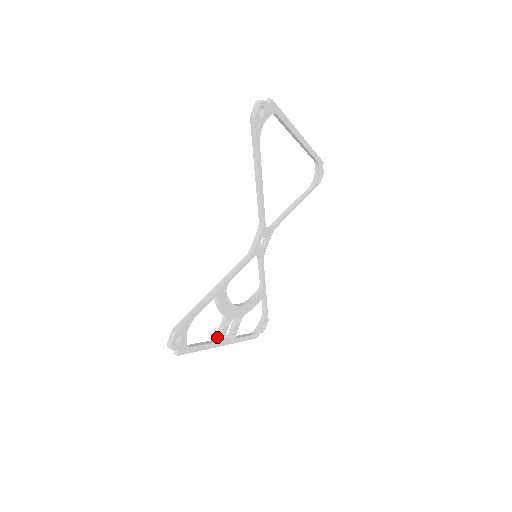
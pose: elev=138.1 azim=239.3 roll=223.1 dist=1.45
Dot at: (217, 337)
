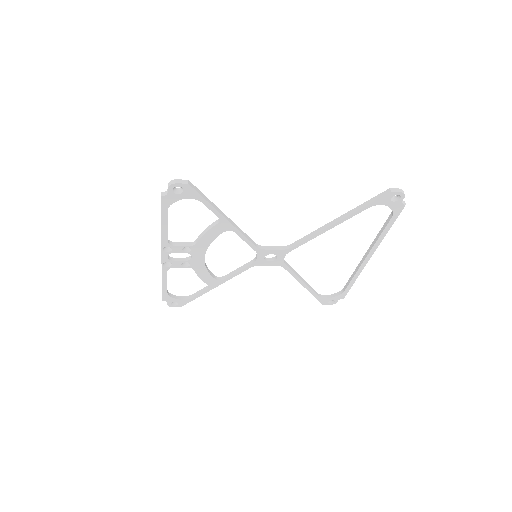
Dot at: (172, 243)
